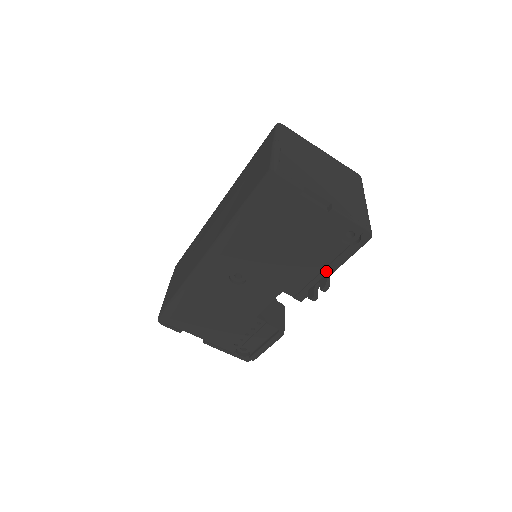
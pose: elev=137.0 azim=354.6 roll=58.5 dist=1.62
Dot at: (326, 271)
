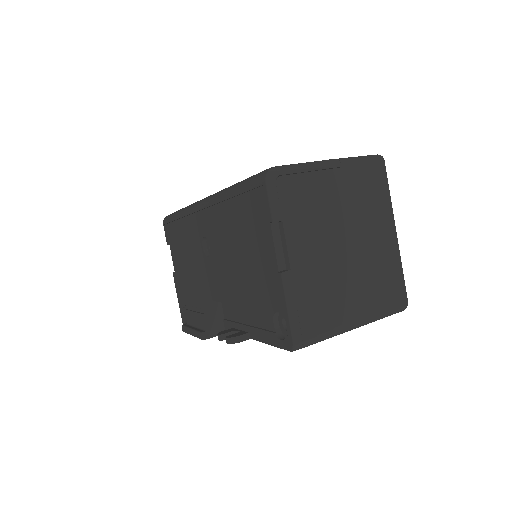
Dot at: (250, 330)
